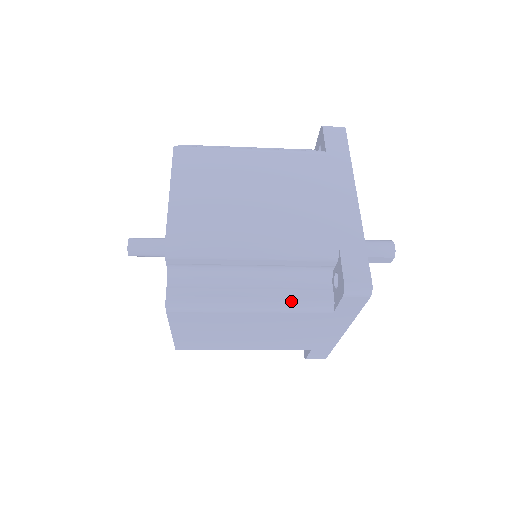
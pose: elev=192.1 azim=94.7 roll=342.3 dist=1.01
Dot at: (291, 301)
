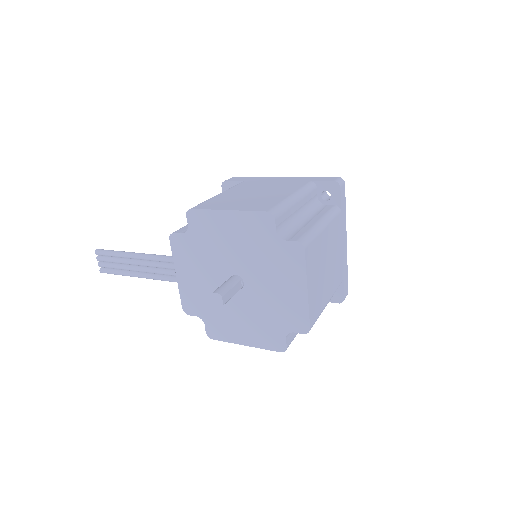
Dot at: occluded
